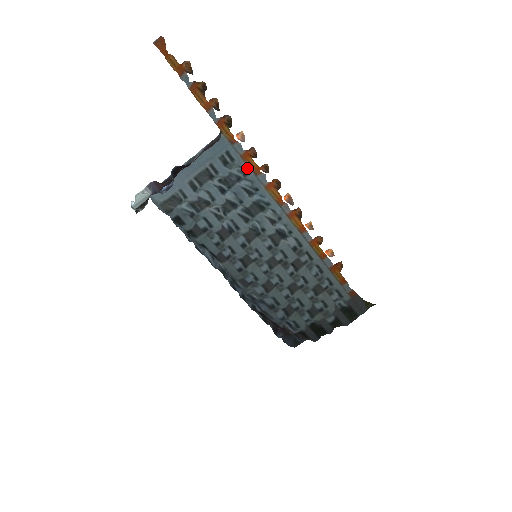
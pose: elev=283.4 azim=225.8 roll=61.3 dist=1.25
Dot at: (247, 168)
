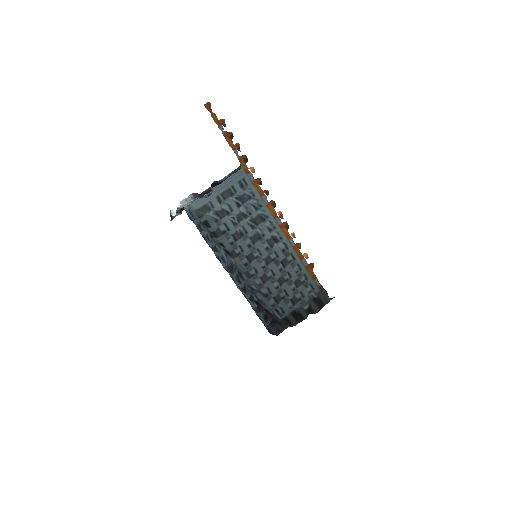
Dot at: (255, 191)
